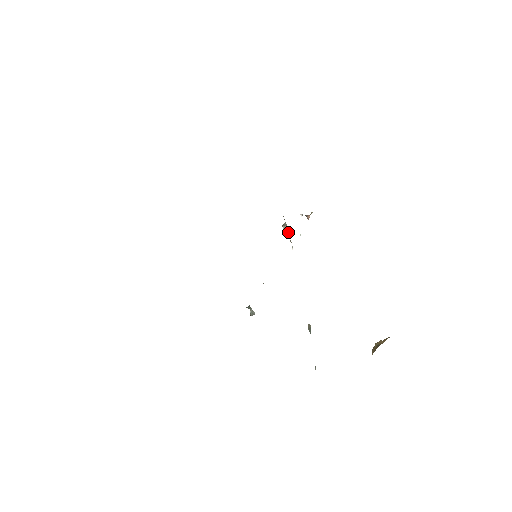
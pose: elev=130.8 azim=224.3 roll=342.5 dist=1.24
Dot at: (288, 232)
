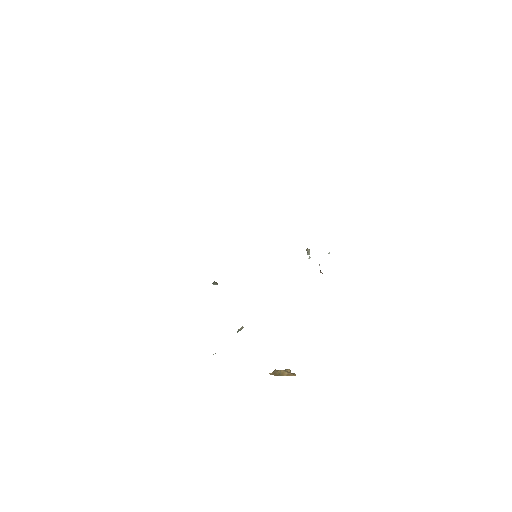
Dot at: (309, 254)
